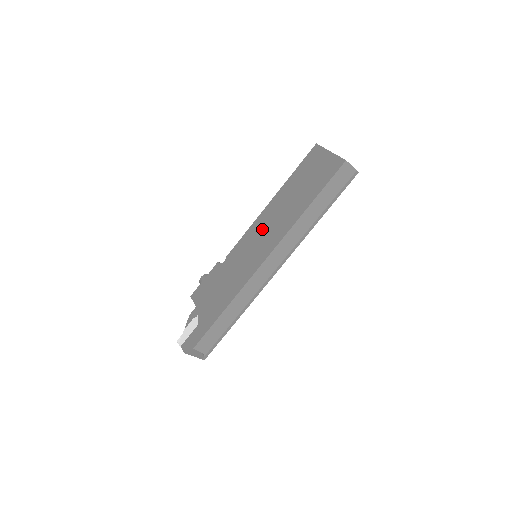
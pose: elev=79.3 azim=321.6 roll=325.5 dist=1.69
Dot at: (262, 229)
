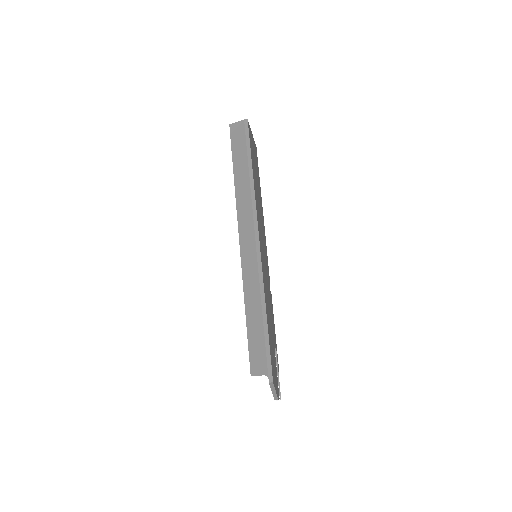
Dot at: occluded
